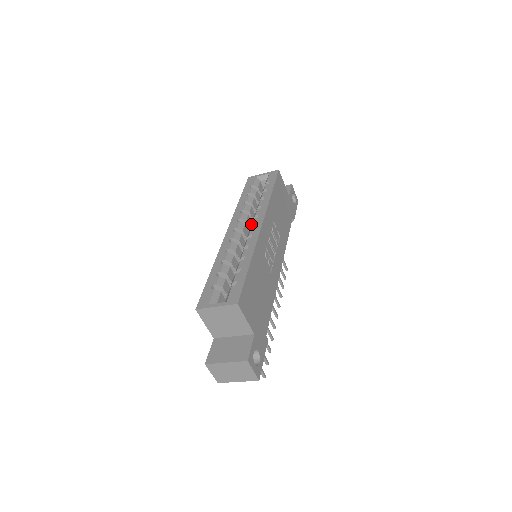
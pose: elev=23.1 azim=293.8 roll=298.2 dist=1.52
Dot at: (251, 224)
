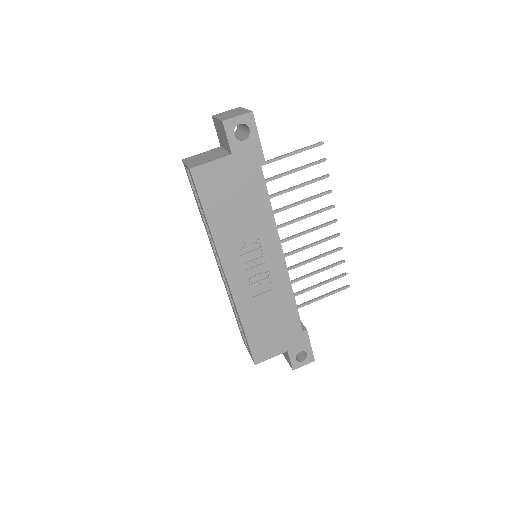
Dot at: occluded
